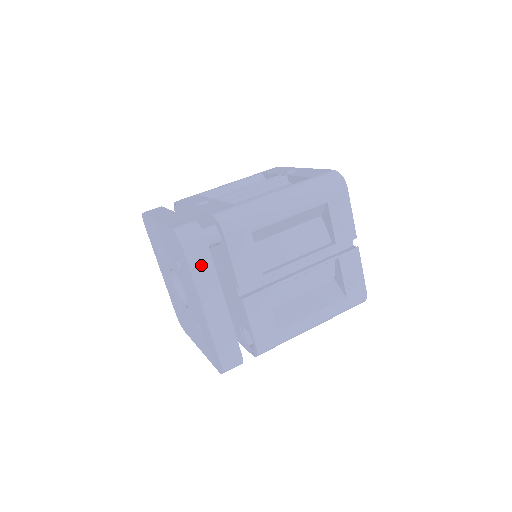
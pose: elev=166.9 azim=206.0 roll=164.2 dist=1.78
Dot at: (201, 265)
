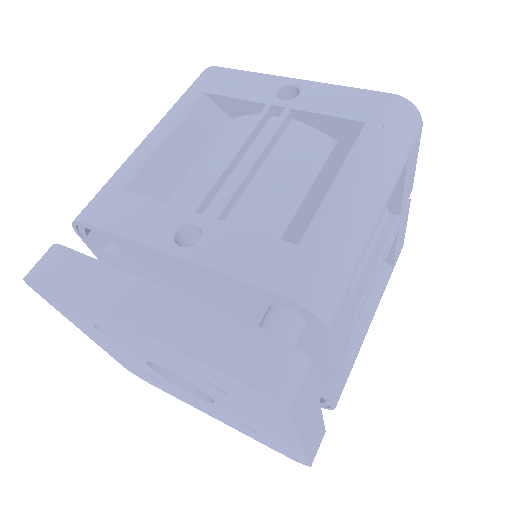
Dot at: (303, 401)
